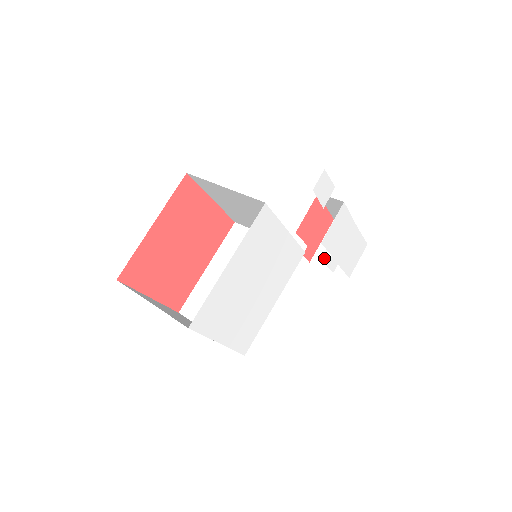
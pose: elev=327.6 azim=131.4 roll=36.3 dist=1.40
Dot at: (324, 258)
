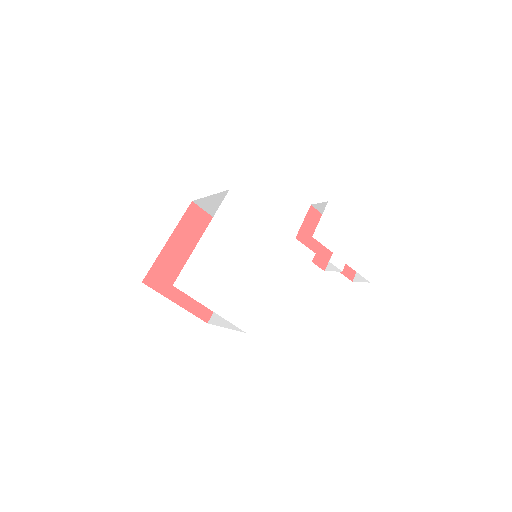
Dot at: occluded
